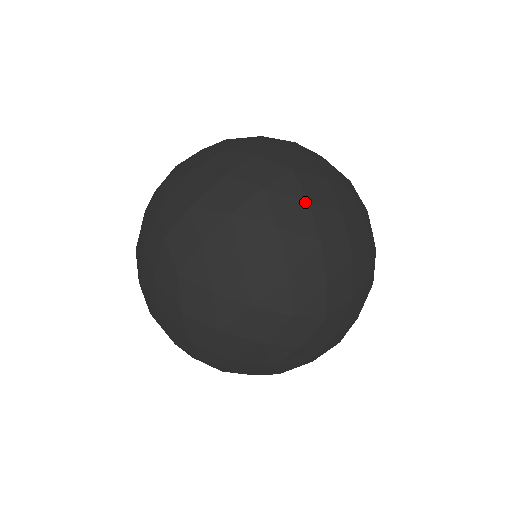
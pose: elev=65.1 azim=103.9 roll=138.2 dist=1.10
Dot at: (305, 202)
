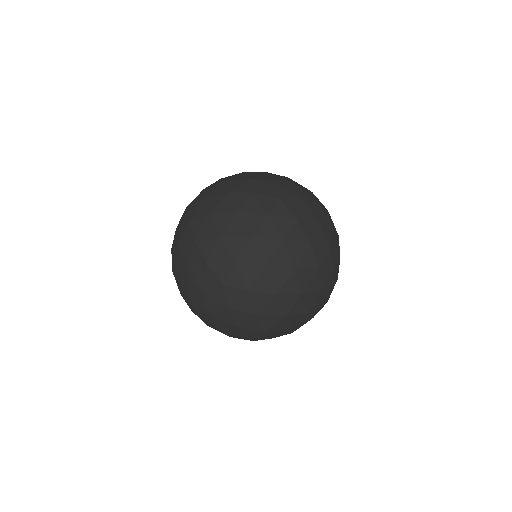
Dot at: (307, 311)
